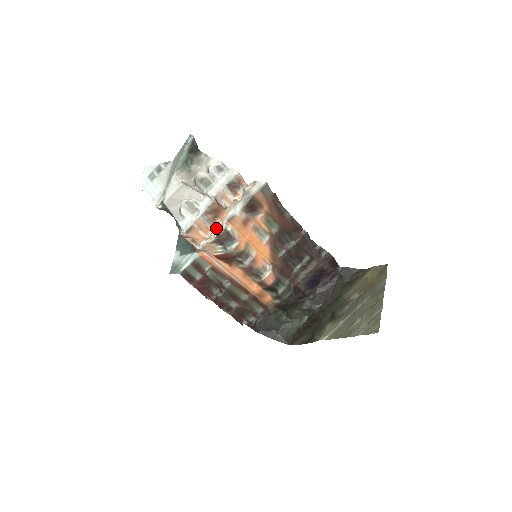
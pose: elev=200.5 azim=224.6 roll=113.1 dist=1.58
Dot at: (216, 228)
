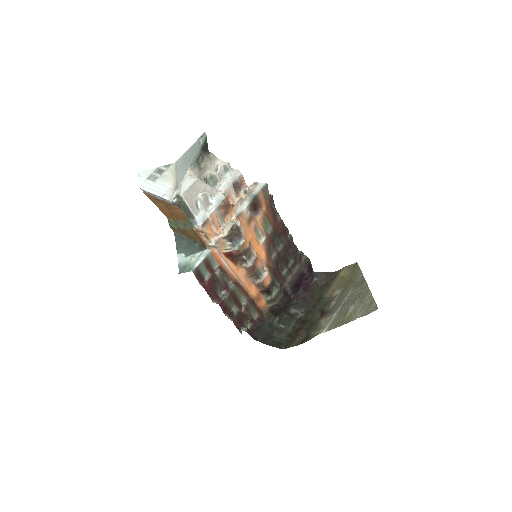
Dot at: (228, 223)
